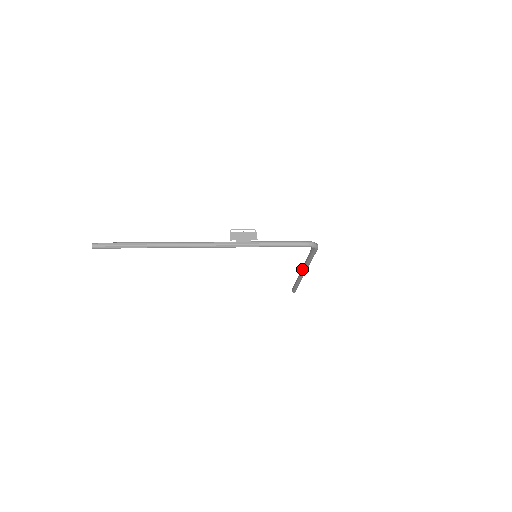
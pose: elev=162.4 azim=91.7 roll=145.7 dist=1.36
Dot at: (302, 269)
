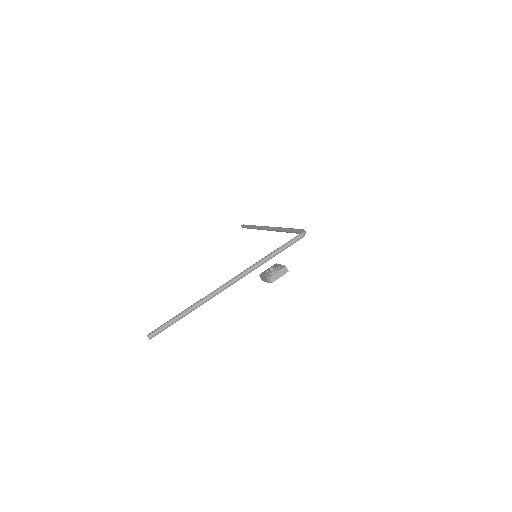
Dot at: occluded
